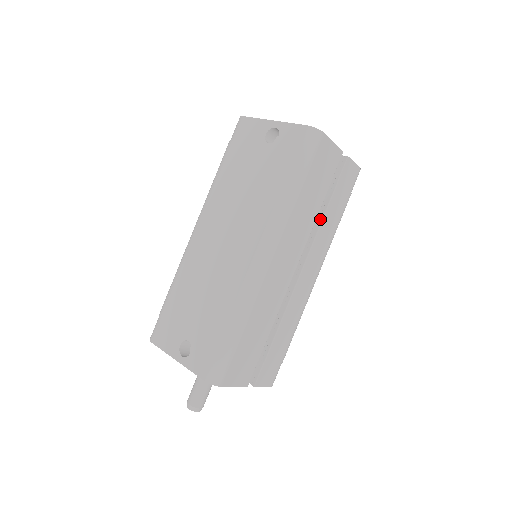
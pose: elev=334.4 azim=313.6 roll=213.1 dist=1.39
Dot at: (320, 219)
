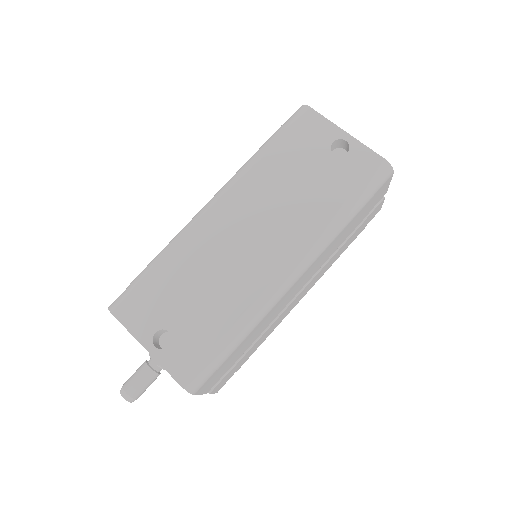
Dot at: occluded
